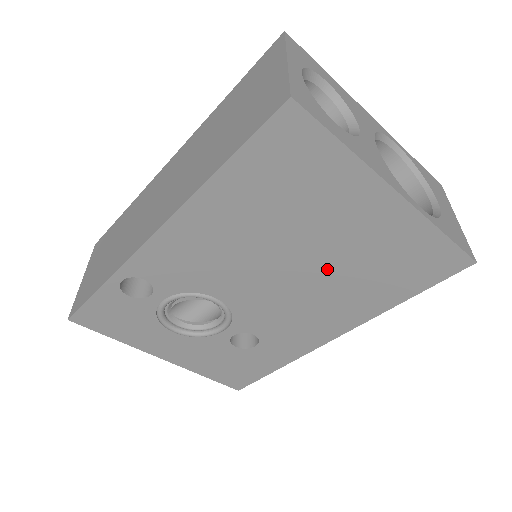
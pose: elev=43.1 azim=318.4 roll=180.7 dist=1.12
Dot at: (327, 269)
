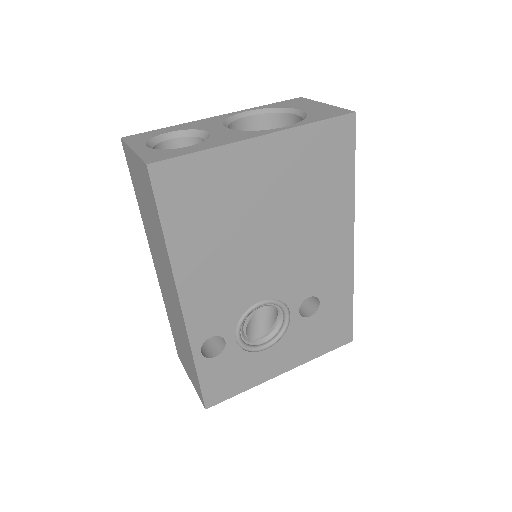
Dot at: (288, 215)
